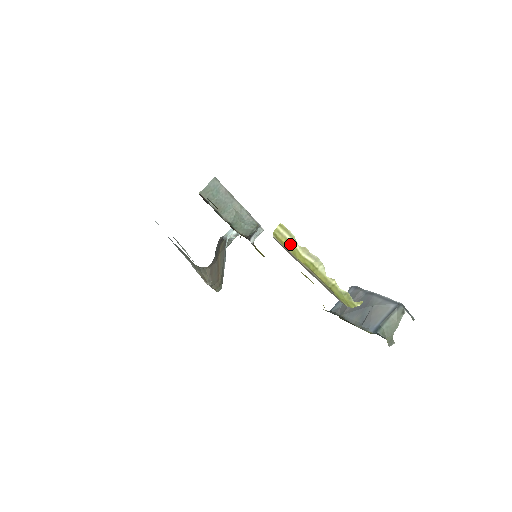
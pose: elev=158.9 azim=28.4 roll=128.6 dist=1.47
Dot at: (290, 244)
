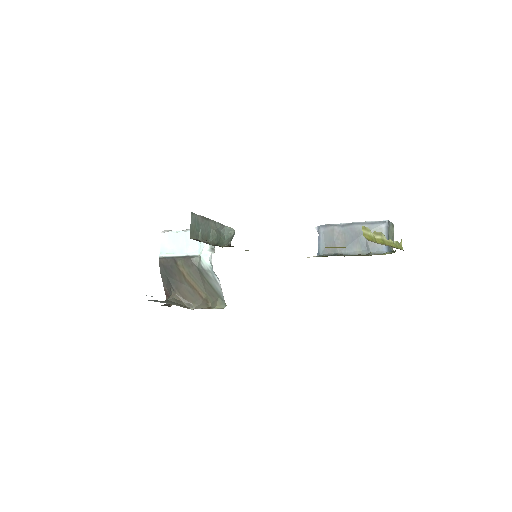
Dot at: (371, 237)
